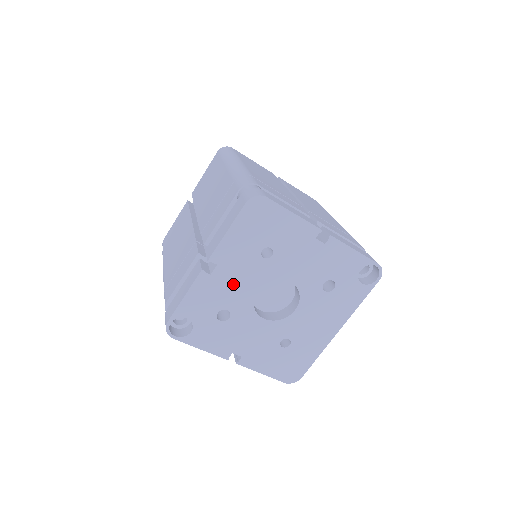
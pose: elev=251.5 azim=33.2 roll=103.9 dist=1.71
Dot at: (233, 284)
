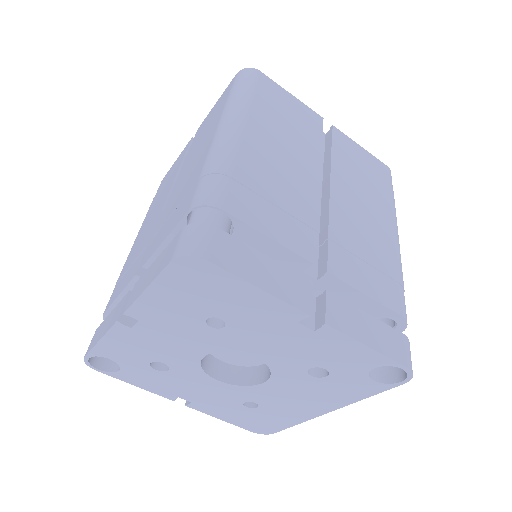
Dot at: (167, 342)
